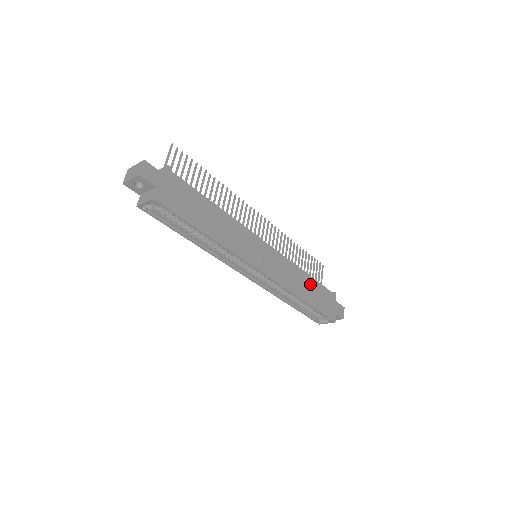
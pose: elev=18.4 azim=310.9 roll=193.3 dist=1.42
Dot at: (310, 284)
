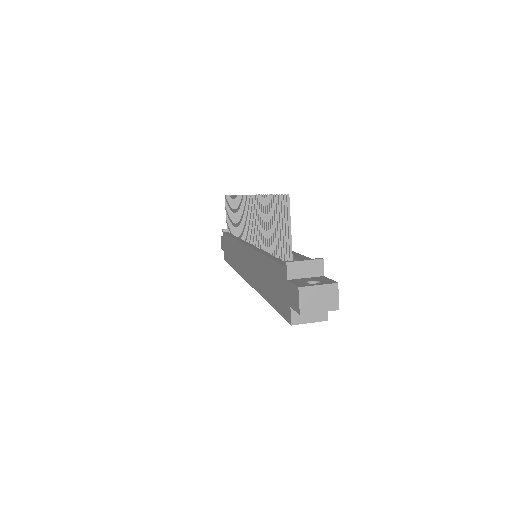
Dot at: occluded
